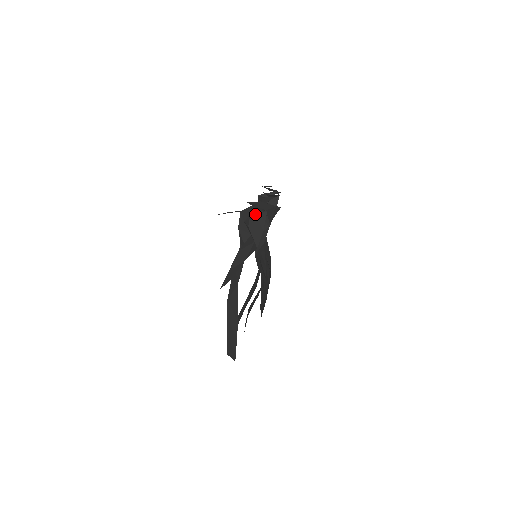
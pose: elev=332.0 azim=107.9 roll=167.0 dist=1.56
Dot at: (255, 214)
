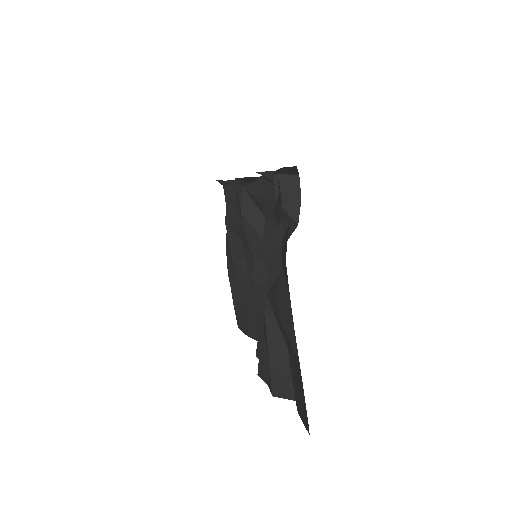
Dot at: (282, 180)
